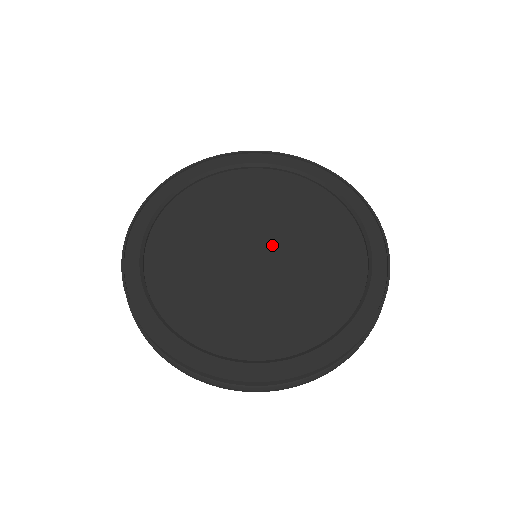
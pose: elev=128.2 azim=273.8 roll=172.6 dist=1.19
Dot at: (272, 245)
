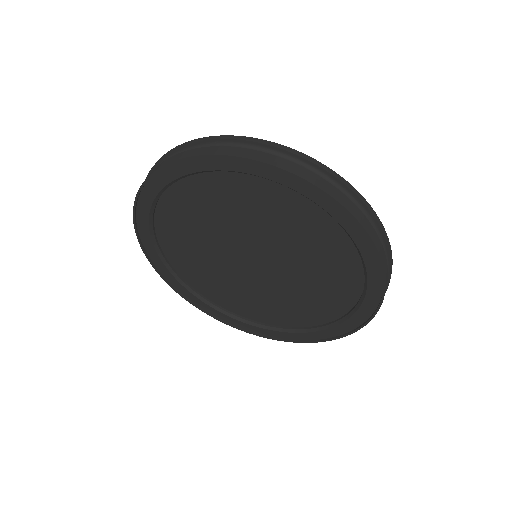
Dot at: (271, 267)
